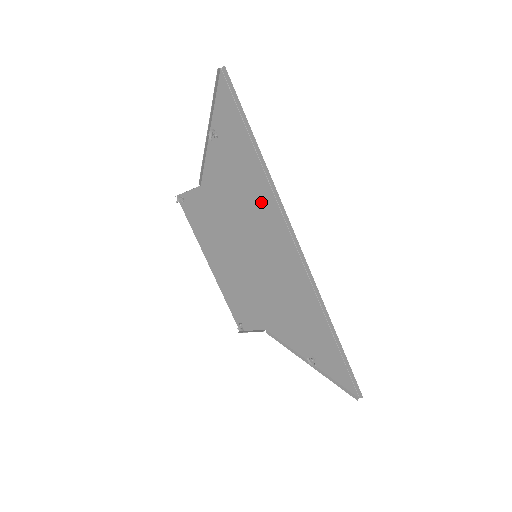
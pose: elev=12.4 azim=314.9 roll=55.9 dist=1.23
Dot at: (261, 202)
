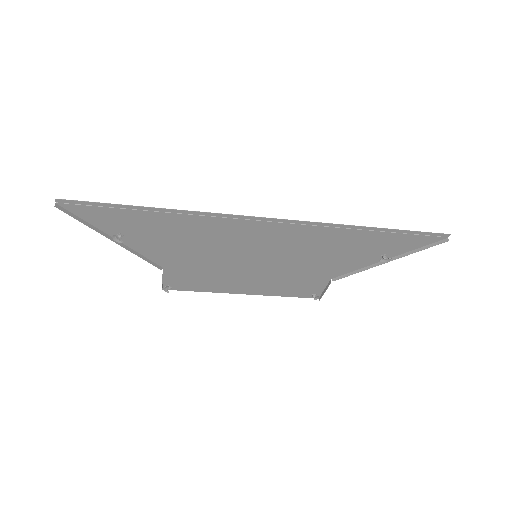
Dot at: (206, 229)
